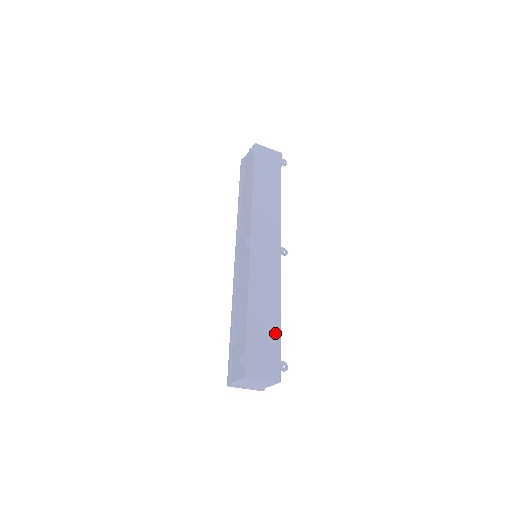
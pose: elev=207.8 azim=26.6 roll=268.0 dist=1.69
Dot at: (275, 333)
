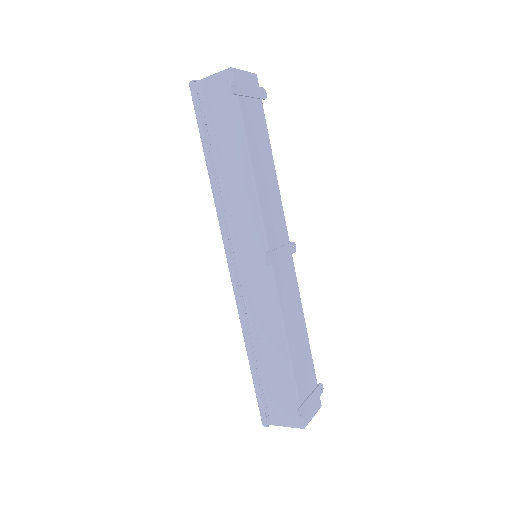
Dot at: (309, 358)
